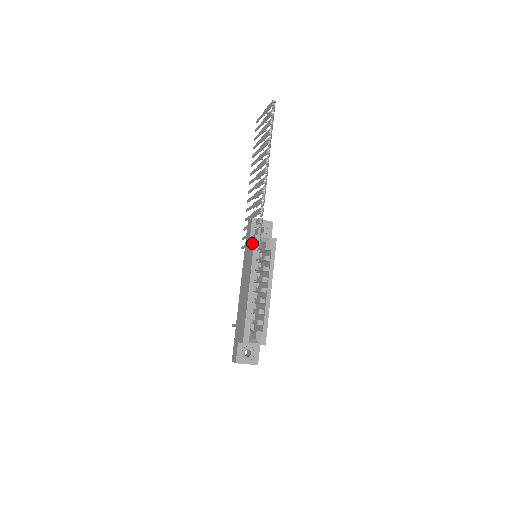
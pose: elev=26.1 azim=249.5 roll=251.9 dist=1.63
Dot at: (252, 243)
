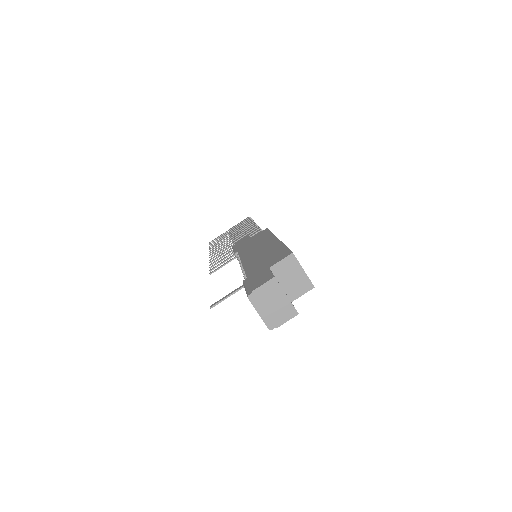
Dot at: (263, 232)
